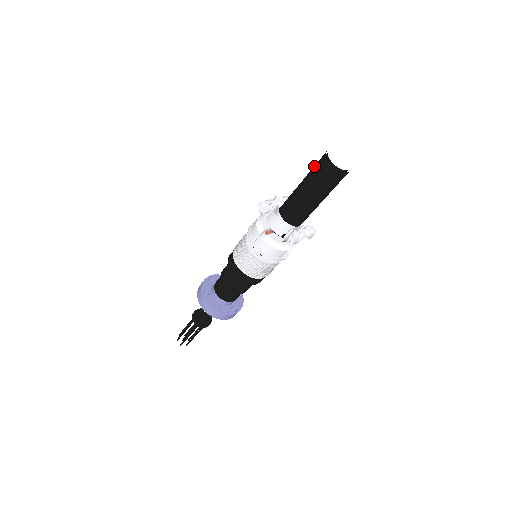
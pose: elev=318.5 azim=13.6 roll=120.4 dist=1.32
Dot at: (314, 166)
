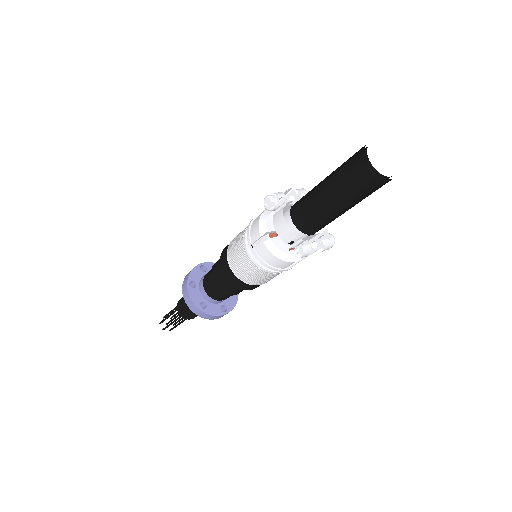
Dot at: occluded
